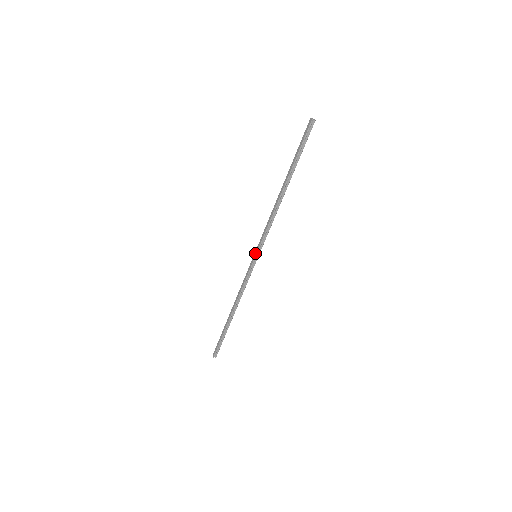
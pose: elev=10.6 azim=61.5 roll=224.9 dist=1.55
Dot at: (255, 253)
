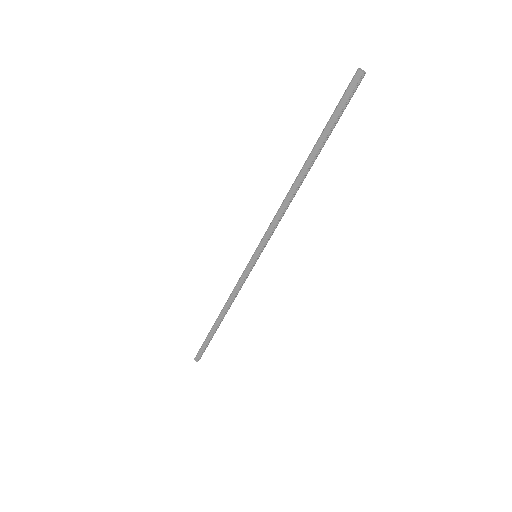
Dot at: (256, 254)
